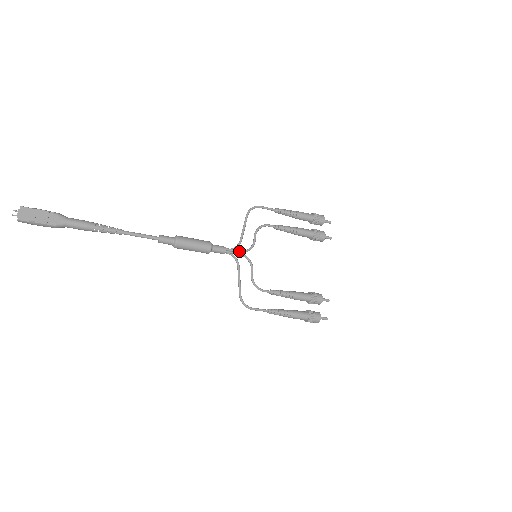
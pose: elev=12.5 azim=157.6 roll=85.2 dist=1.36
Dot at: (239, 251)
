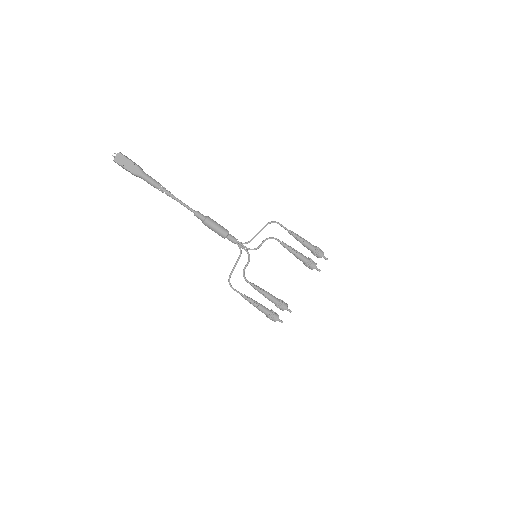
Dot at: (245, 247)
